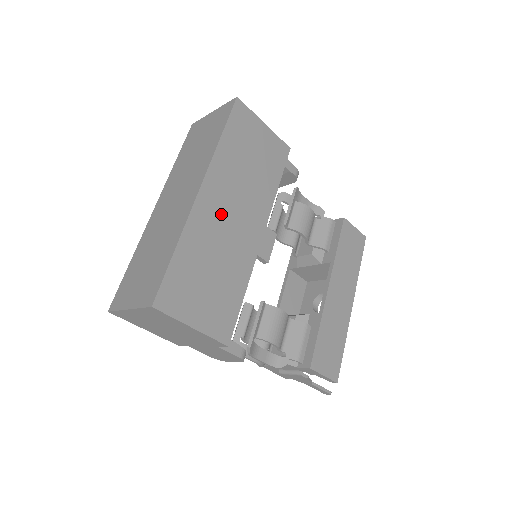
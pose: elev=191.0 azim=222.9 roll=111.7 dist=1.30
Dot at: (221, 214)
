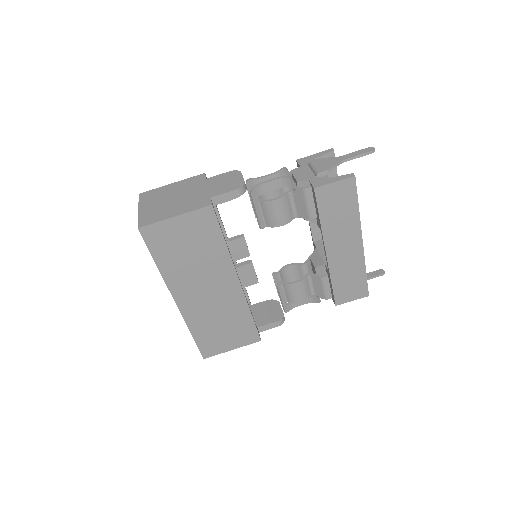
Dot at: (200, 299)
